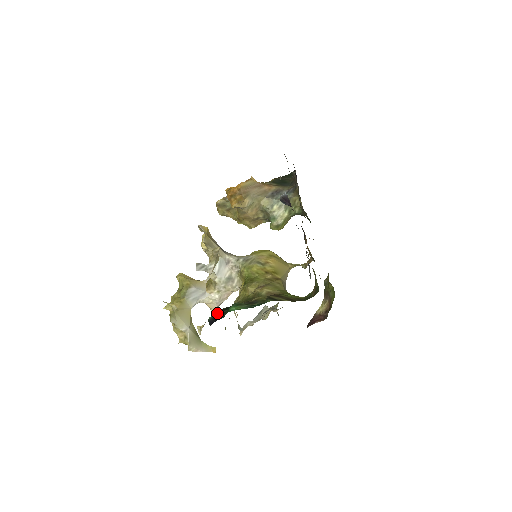
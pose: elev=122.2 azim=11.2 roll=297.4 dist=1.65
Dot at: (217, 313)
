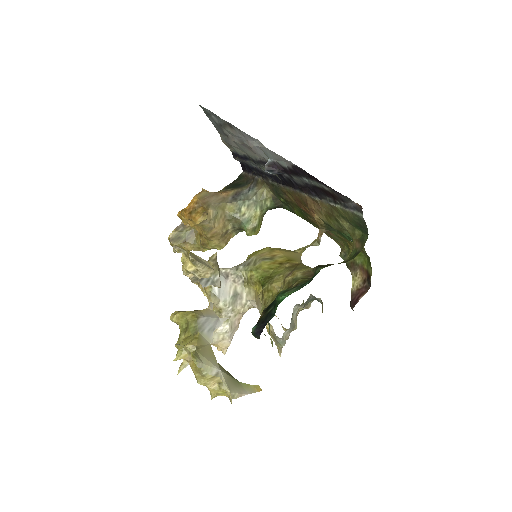
Dot at: (259, 319)
